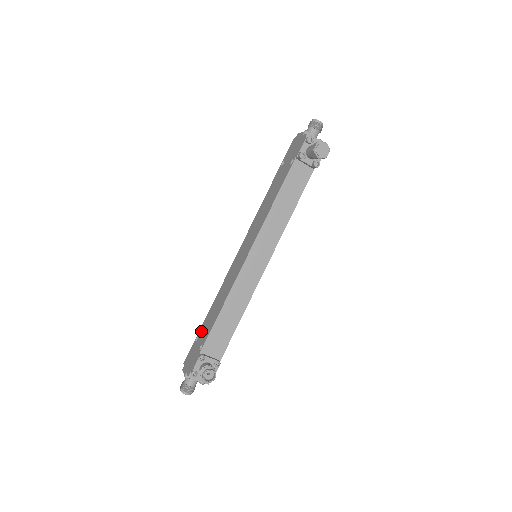
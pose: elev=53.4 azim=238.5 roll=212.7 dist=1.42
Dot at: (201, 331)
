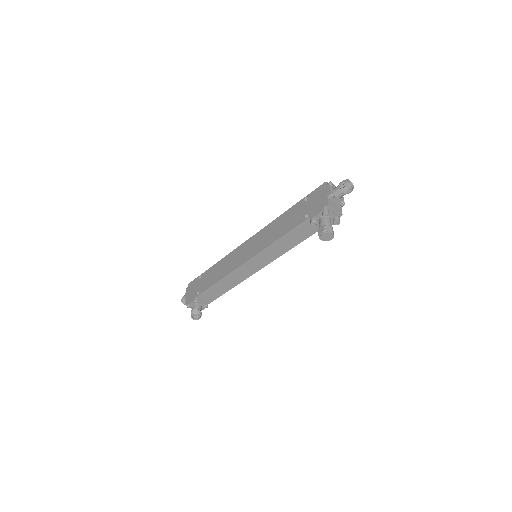
Dot at: (204, 276)
